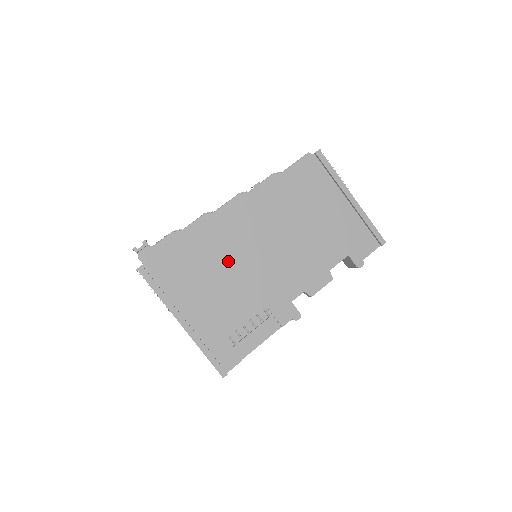
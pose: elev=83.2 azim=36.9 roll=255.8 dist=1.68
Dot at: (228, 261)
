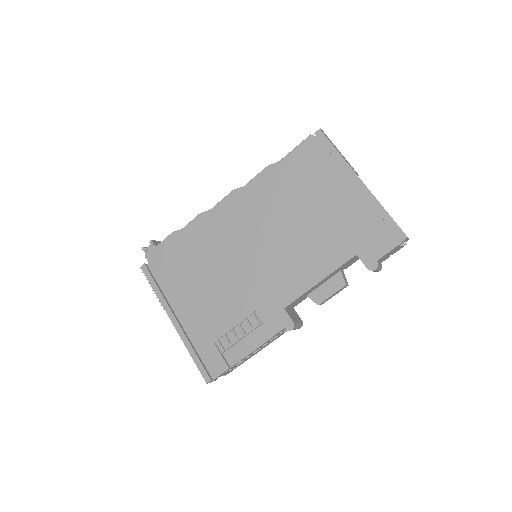
Dot at: (220, 260)
